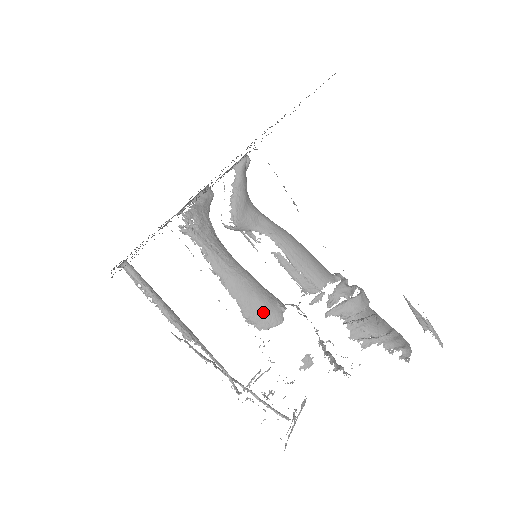
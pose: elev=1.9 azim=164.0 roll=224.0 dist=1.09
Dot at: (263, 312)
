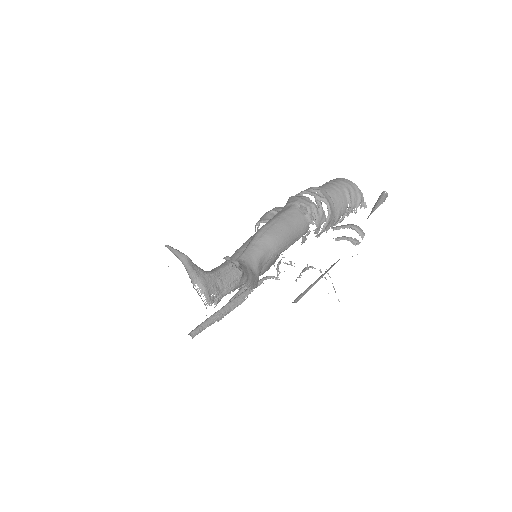
Dot at: (274, 260)
